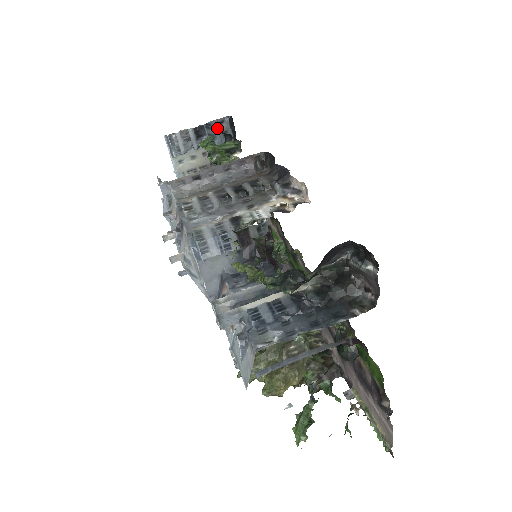
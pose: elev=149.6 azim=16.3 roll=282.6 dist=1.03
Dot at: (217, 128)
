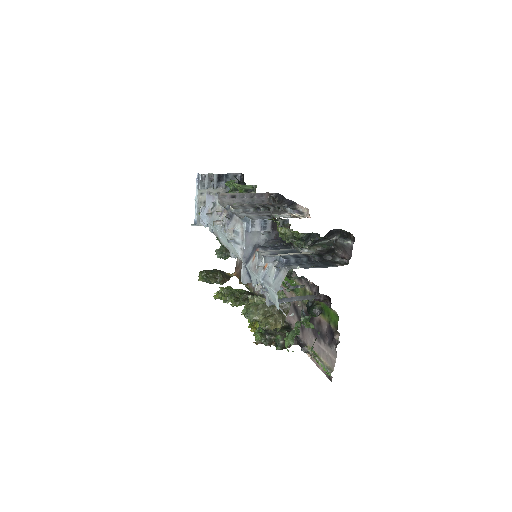
Dot at: (232, 179)
